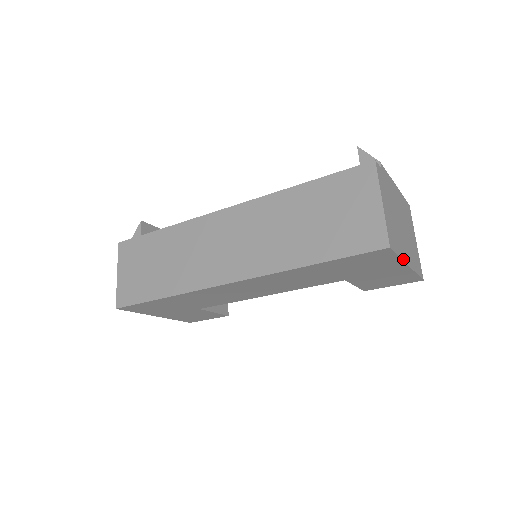
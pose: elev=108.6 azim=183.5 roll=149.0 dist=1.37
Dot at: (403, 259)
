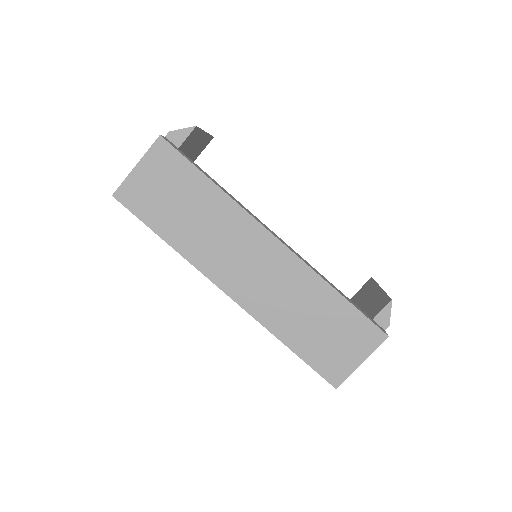
Dot at: occluded
